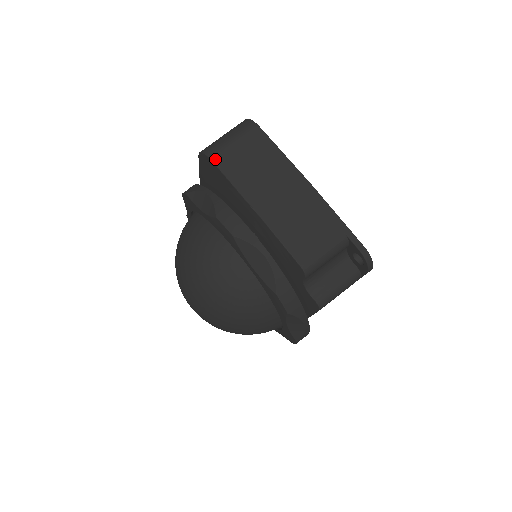
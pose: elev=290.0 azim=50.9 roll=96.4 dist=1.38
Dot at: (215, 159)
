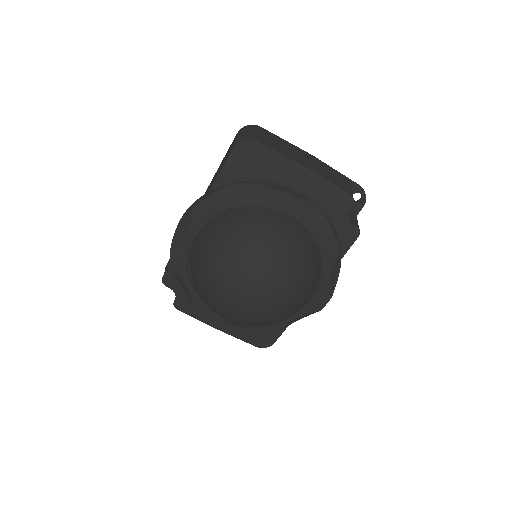
Dot at: (258, 141)
